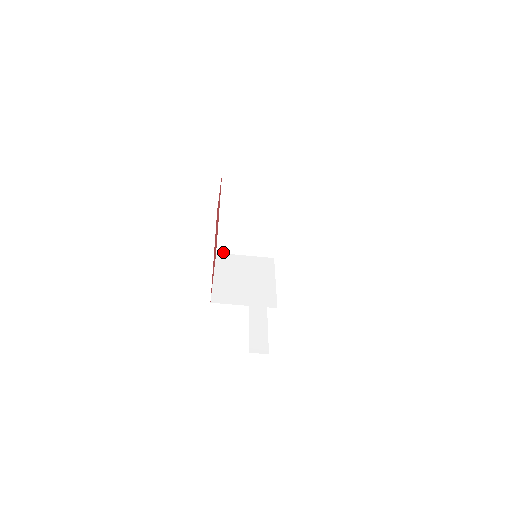
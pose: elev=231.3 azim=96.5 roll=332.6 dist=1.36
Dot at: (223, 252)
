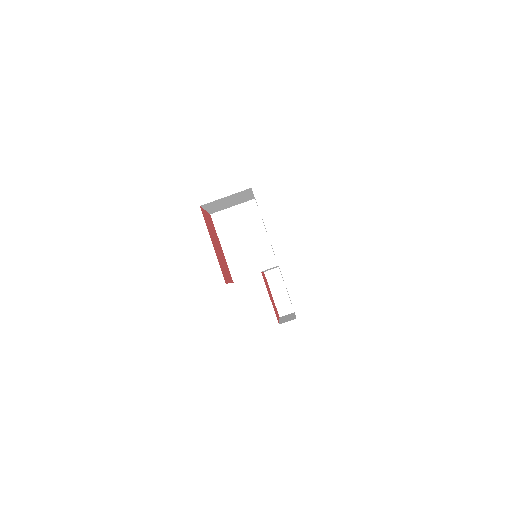
Dot at: (238, 280)
